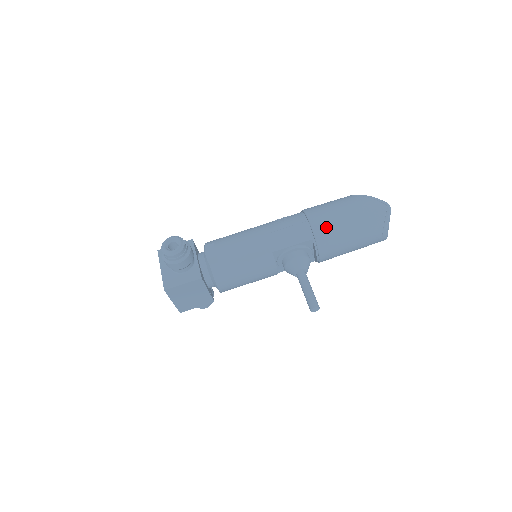
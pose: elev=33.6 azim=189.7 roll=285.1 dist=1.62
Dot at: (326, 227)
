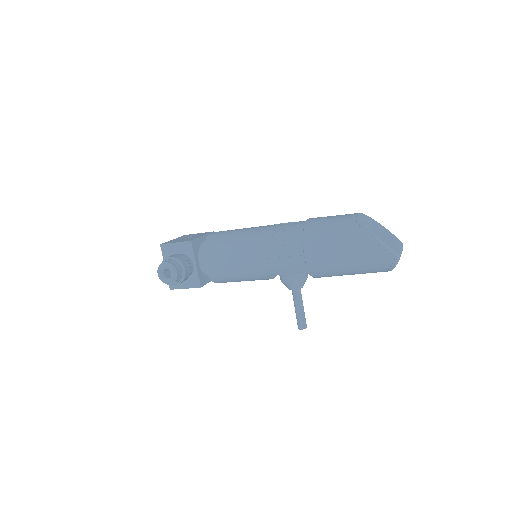
Dot at: (322, 267)
